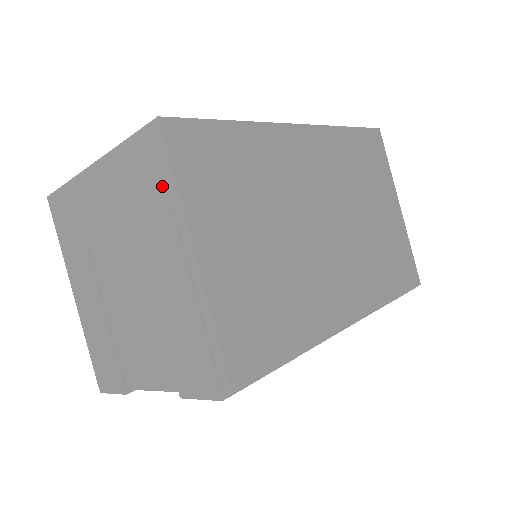
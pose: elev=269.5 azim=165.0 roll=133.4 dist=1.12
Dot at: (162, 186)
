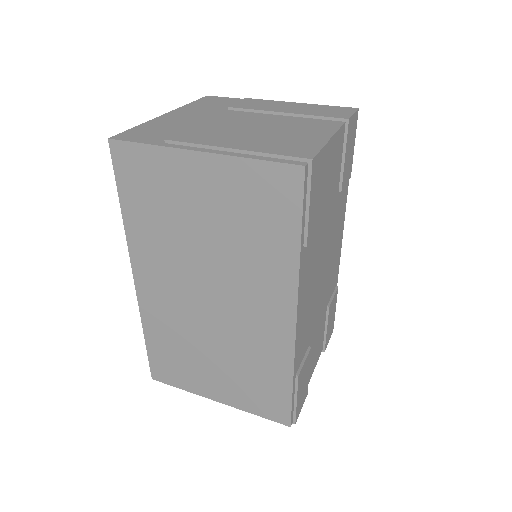
Dot at: (233, 101)
